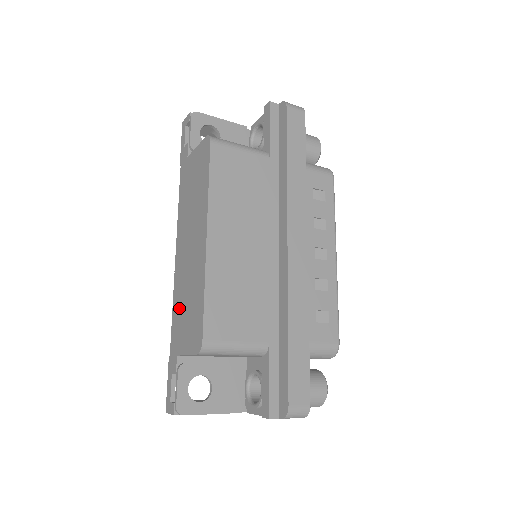
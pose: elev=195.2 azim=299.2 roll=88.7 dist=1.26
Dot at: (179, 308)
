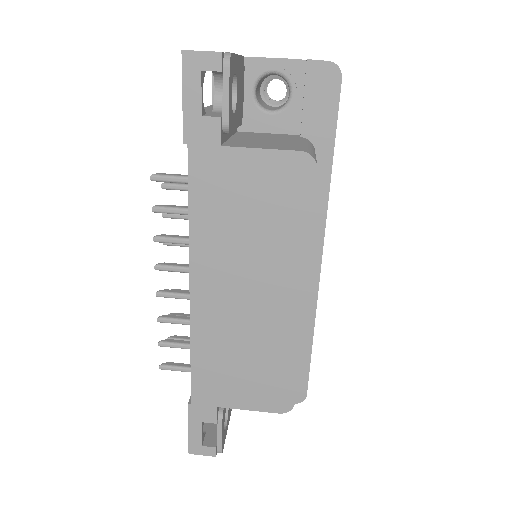
Dot at: (217, 361)
